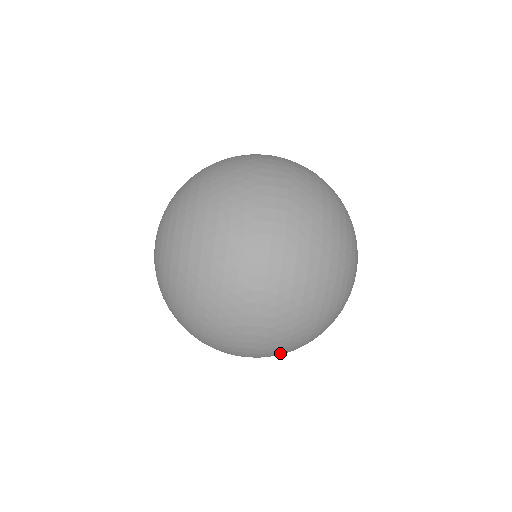
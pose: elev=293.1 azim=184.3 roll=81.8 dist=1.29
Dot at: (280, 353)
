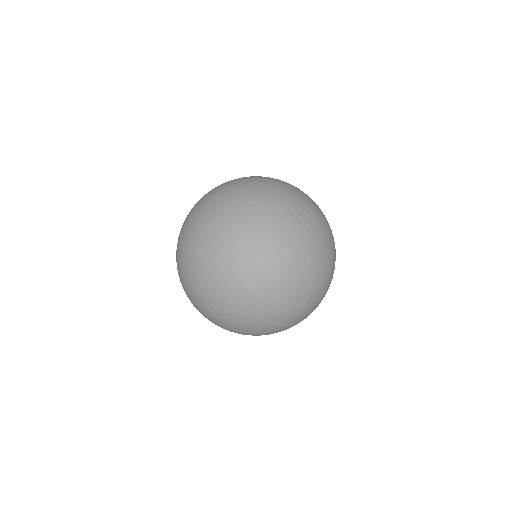
Dot at: (313, 304)
